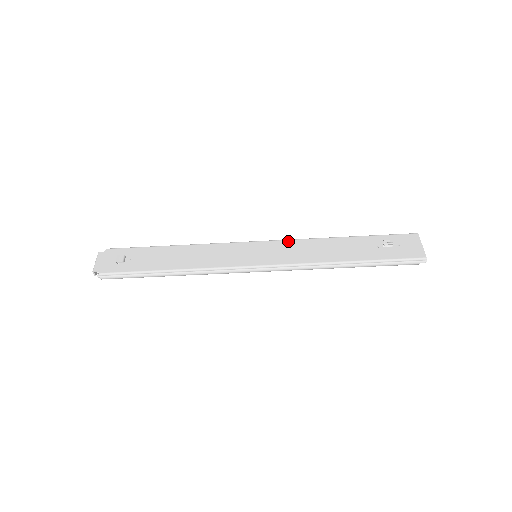
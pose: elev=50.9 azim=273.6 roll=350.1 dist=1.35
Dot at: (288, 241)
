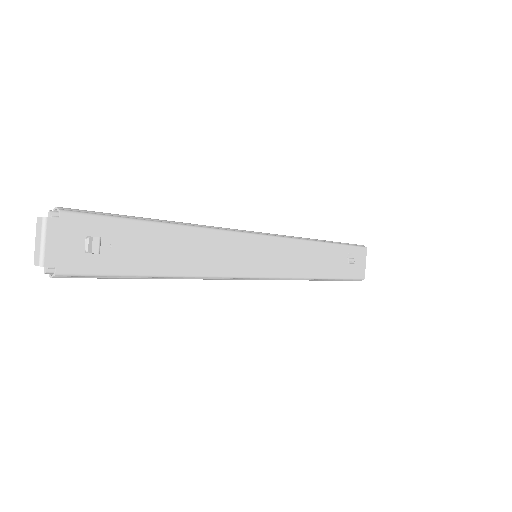
Dot at: (288, 241)
